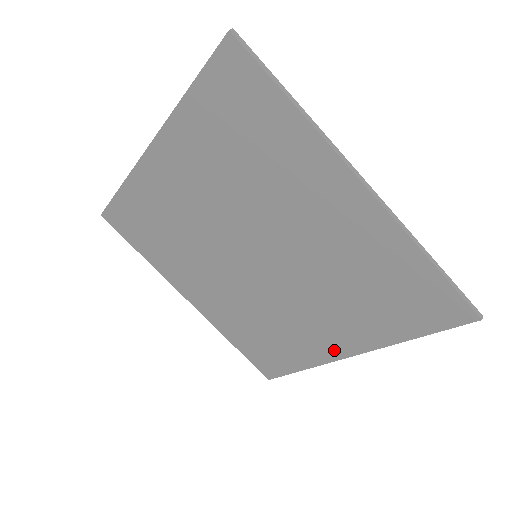
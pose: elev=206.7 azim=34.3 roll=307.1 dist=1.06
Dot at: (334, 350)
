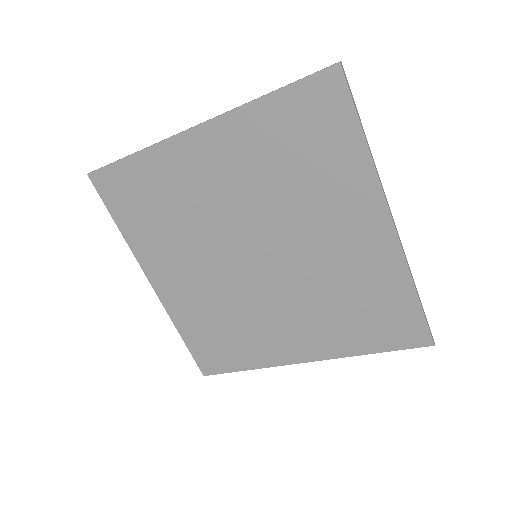
Dot at: (292, 355)
